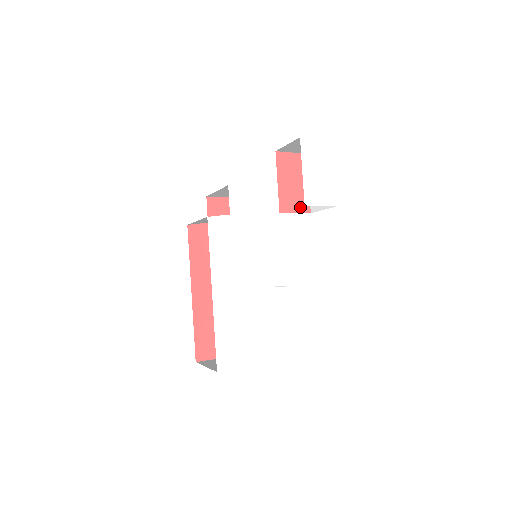
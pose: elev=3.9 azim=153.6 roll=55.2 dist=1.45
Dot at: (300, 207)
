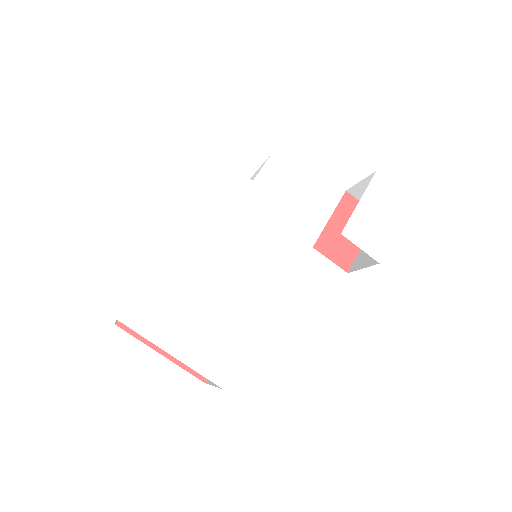
Dot at: (339, 258)
